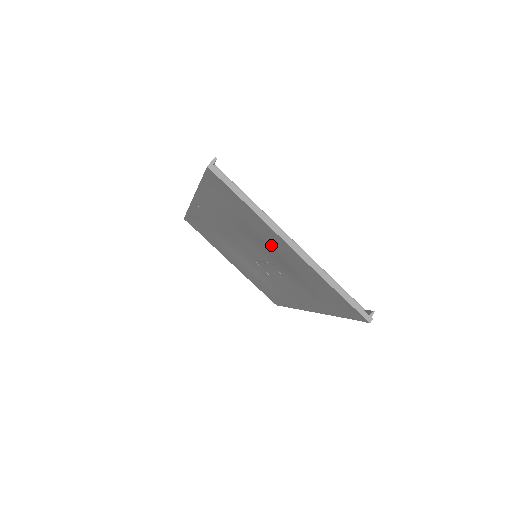
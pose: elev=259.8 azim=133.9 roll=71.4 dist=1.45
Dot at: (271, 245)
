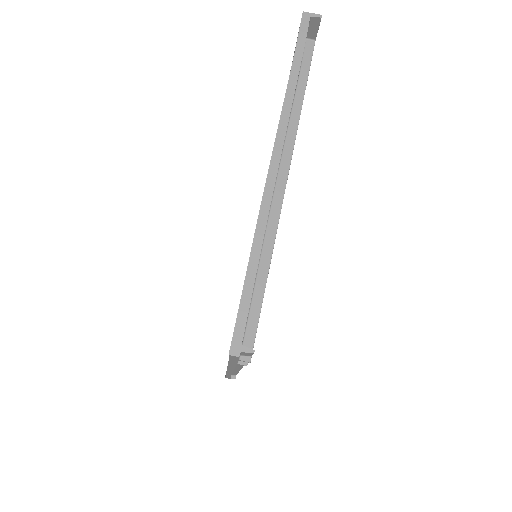
Dot at: occluded
